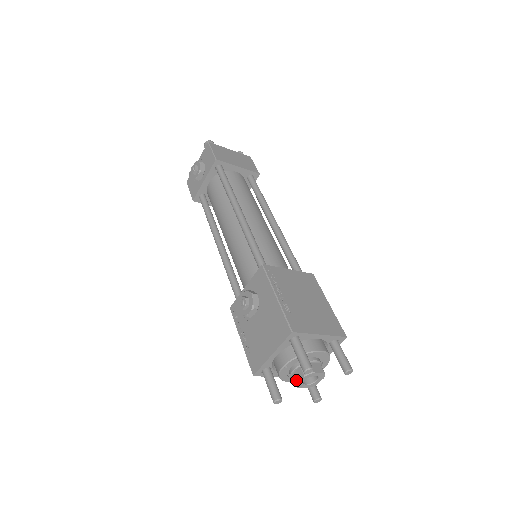
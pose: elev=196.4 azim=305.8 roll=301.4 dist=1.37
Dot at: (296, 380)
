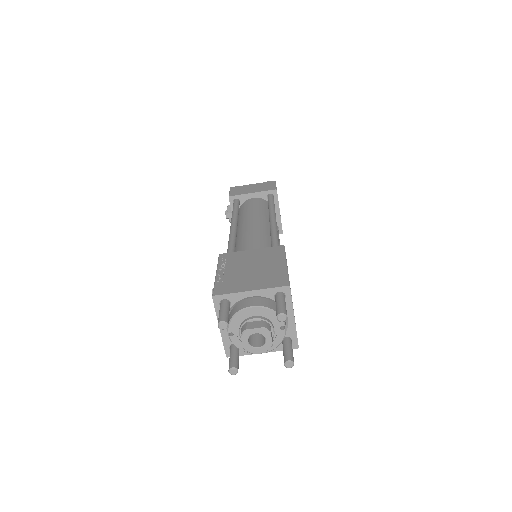
Dot at: (242, 344)
